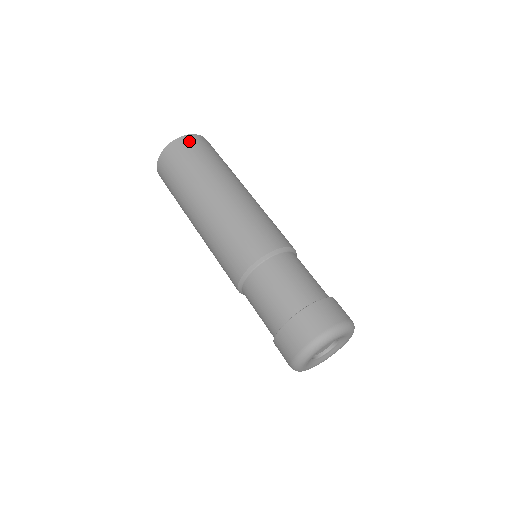
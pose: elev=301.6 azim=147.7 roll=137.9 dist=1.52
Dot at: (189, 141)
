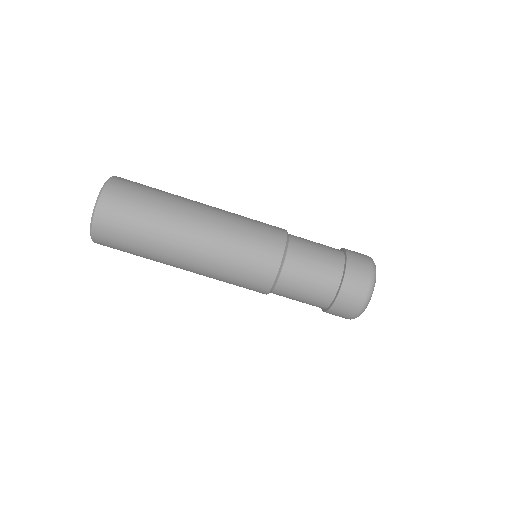
Dot at: (103, 240)
